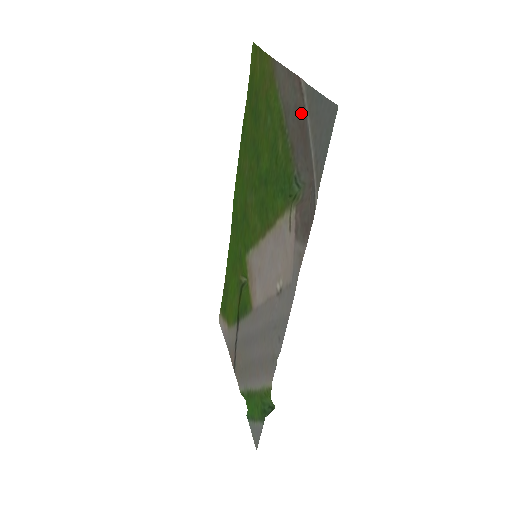
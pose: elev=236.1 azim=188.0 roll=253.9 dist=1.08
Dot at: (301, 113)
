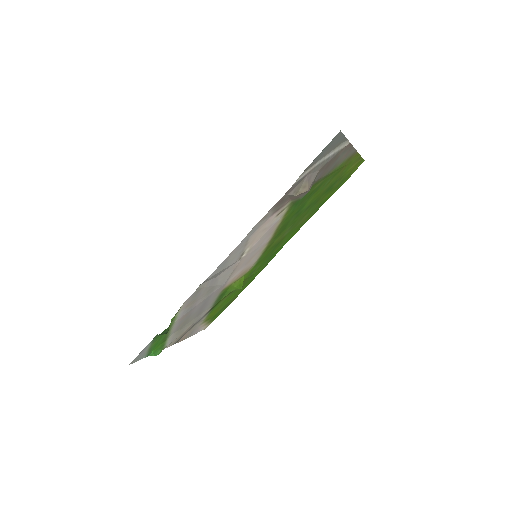
Dot at: (335, 157)
